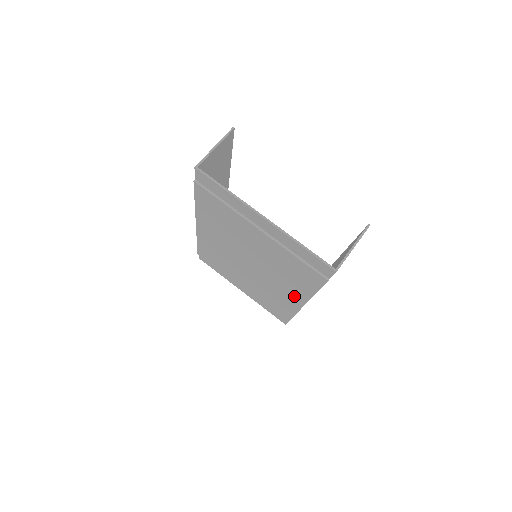
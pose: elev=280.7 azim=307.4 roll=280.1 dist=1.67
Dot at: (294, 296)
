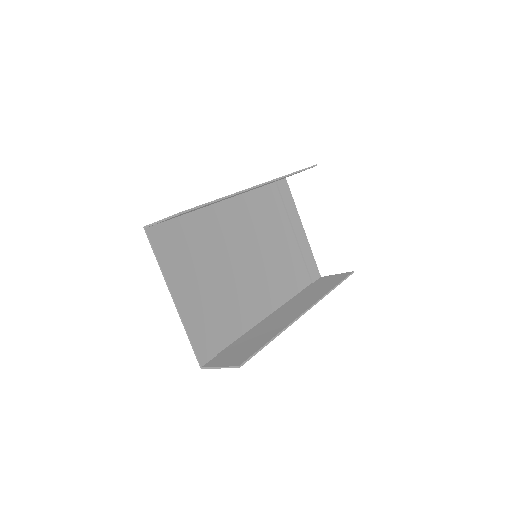
Dot at: (261, 307)
